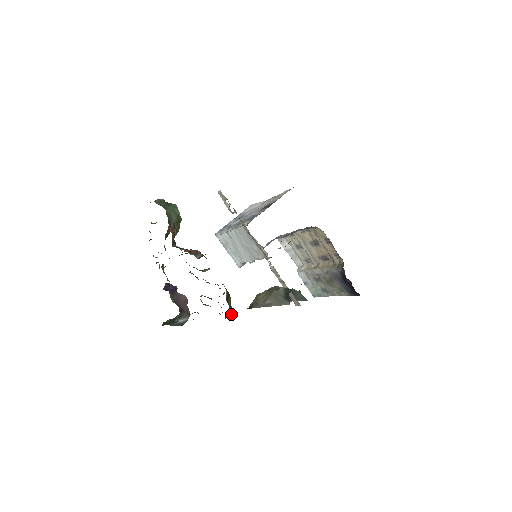
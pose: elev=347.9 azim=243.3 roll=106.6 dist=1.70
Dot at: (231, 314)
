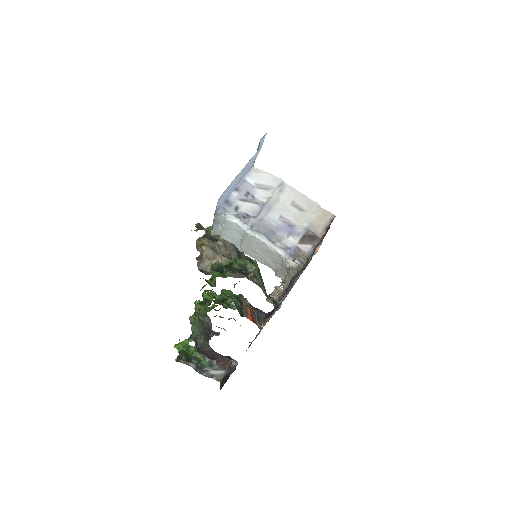
Dot at: occluded
